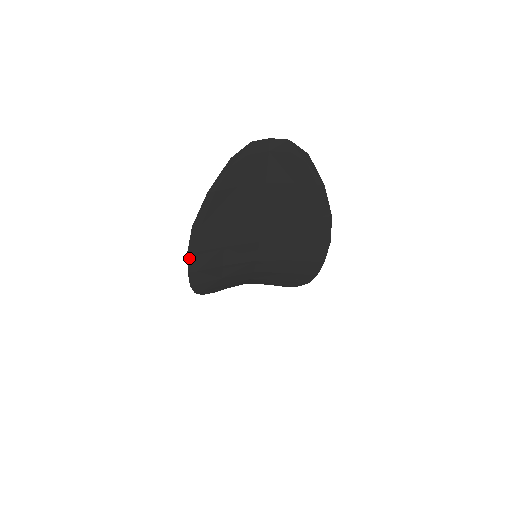
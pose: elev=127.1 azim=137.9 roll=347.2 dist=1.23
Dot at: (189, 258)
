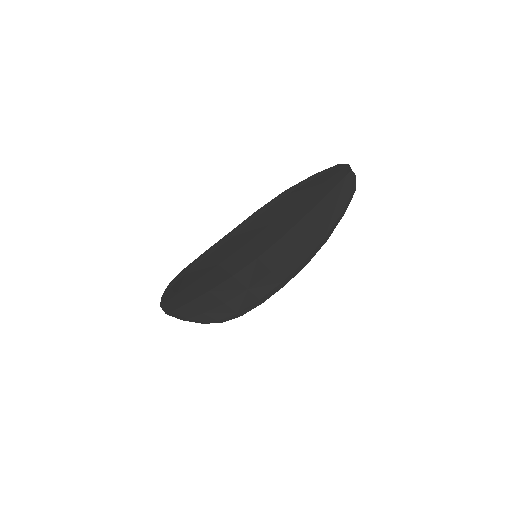
Dot at: (250, 217)
